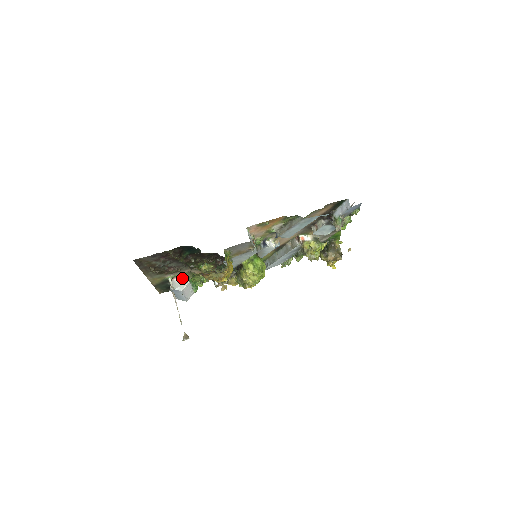
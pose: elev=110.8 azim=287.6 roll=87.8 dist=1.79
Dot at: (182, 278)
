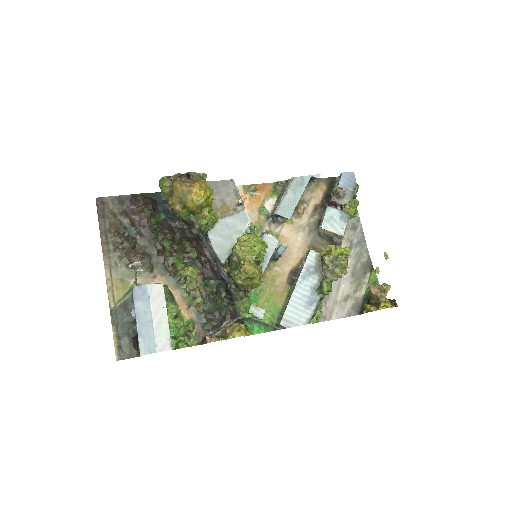
Dot at: occluded
